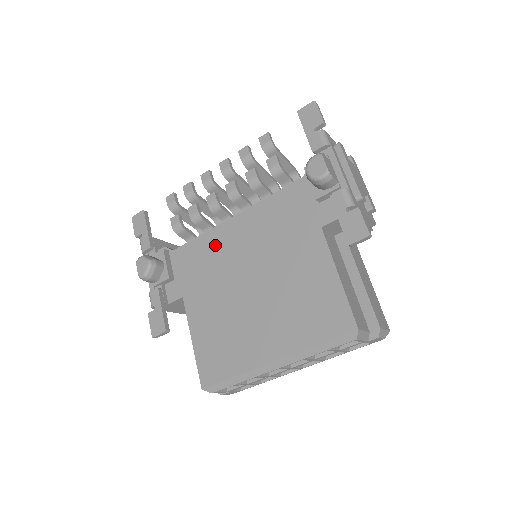
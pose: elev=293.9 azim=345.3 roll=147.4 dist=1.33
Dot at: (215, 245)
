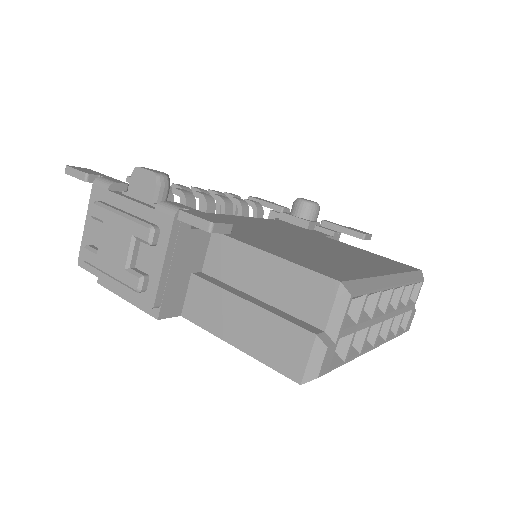
Dot at: (223, 219)
